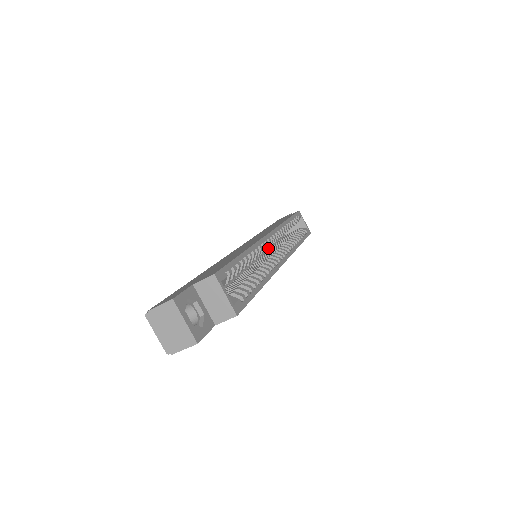
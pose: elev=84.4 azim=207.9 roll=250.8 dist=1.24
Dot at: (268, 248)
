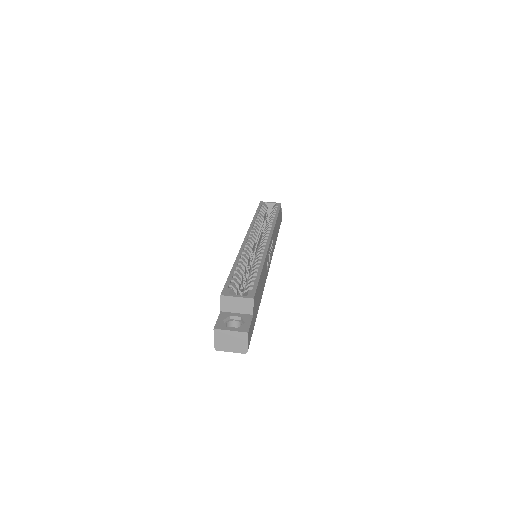
Dot at: occluded
